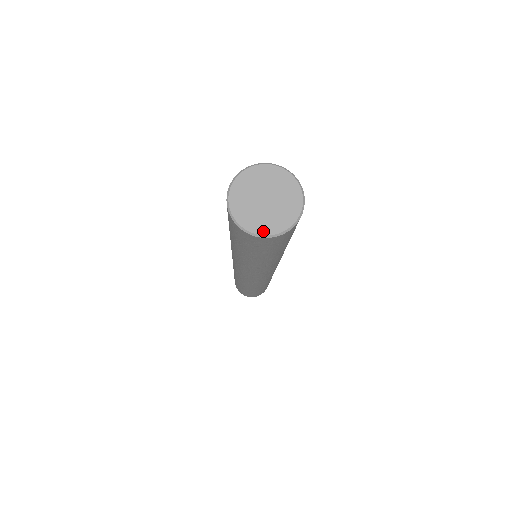
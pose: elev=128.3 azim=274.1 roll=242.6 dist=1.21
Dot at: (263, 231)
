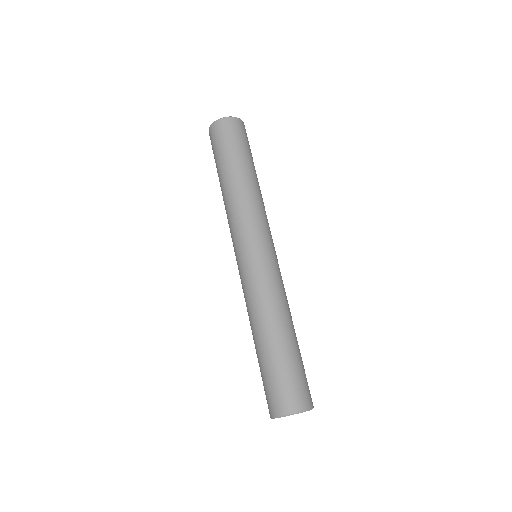
Dot at: occluded
